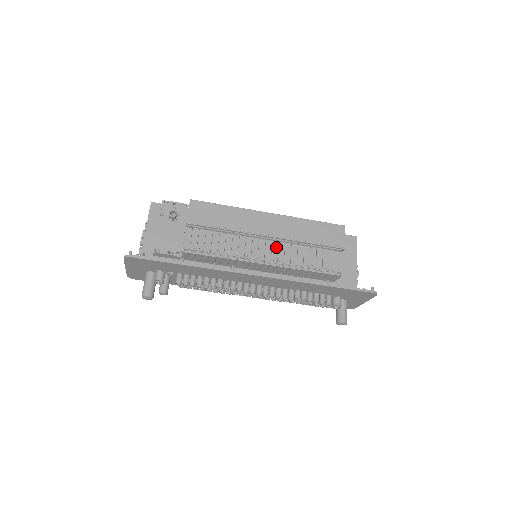
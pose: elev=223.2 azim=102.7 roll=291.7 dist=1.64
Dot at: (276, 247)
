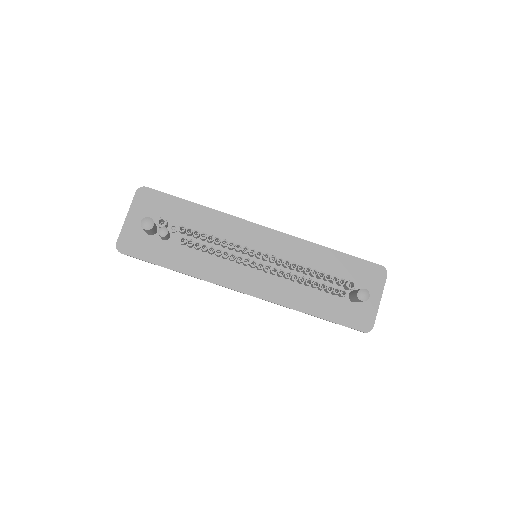
Dot at: occluded
